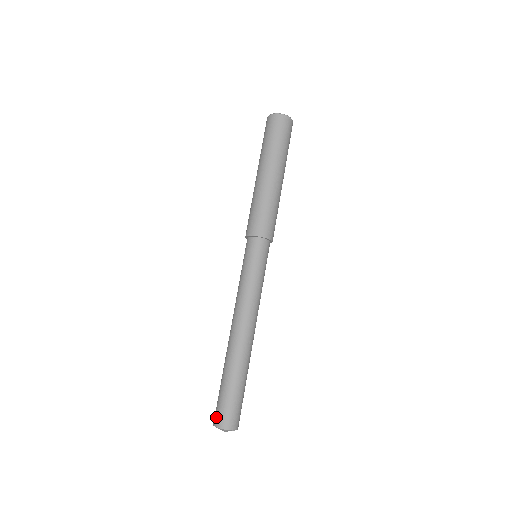
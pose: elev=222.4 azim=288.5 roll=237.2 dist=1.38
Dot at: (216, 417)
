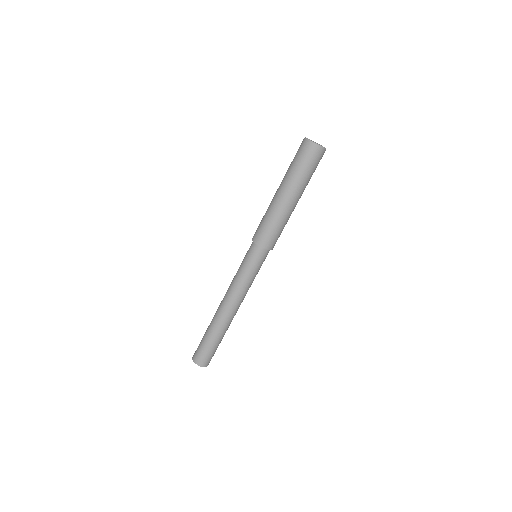
Dot at: (199, 360)
